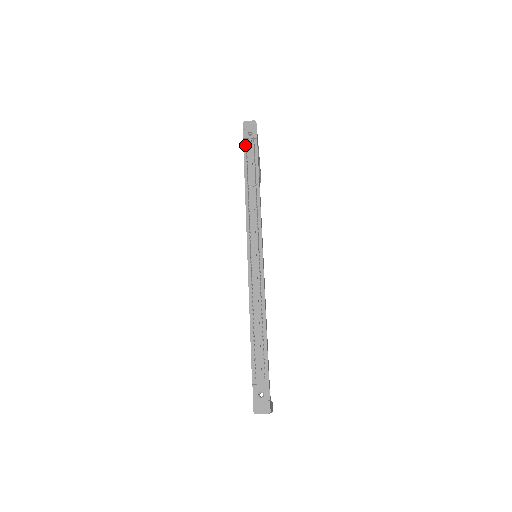
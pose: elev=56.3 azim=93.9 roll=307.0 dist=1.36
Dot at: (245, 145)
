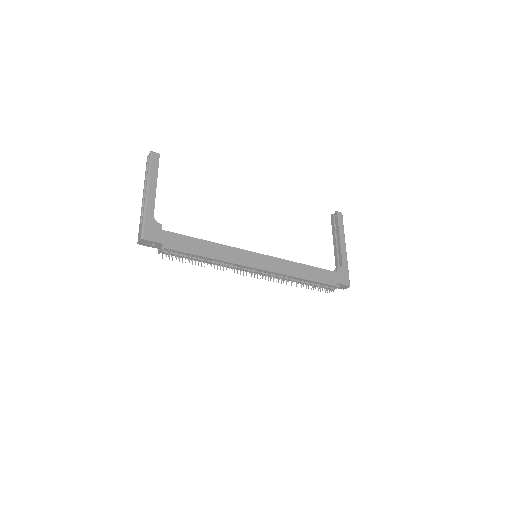
Dot at: (166, 254)
